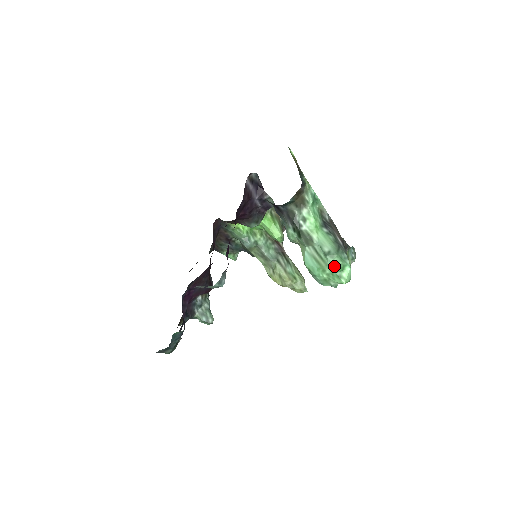
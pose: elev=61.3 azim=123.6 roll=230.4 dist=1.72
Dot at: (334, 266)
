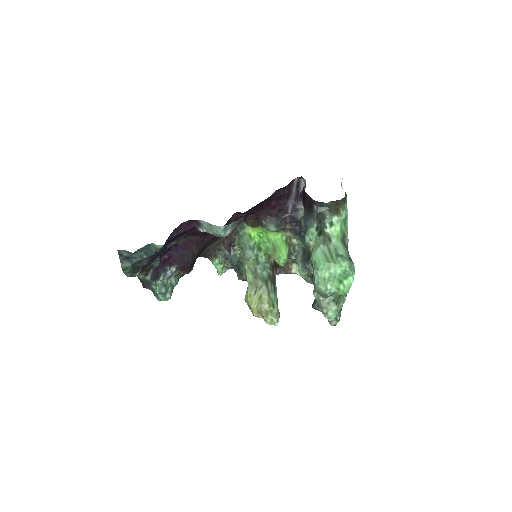
Dot at: (340, 269)
